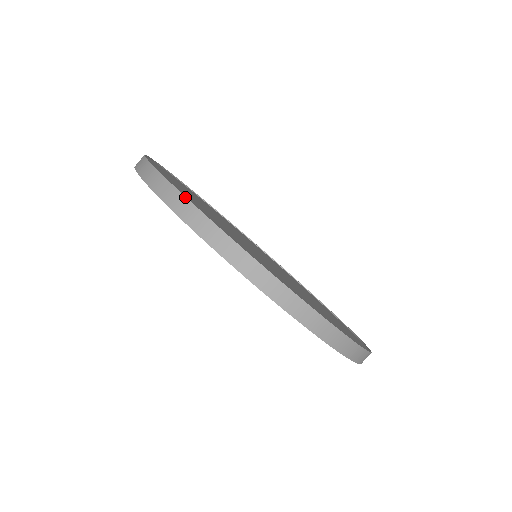
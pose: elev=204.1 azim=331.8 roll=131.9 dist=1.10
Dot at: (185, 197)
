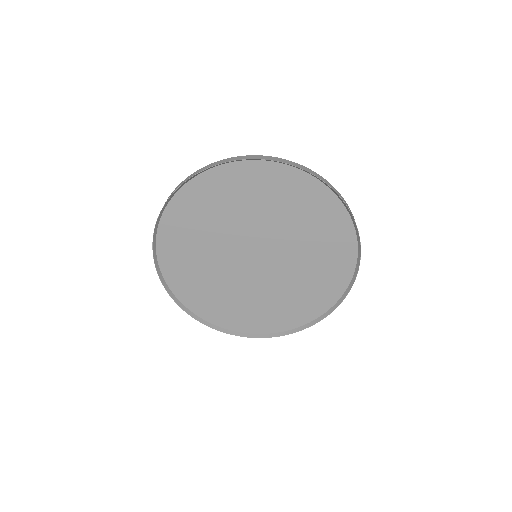
Dot at: occluded
